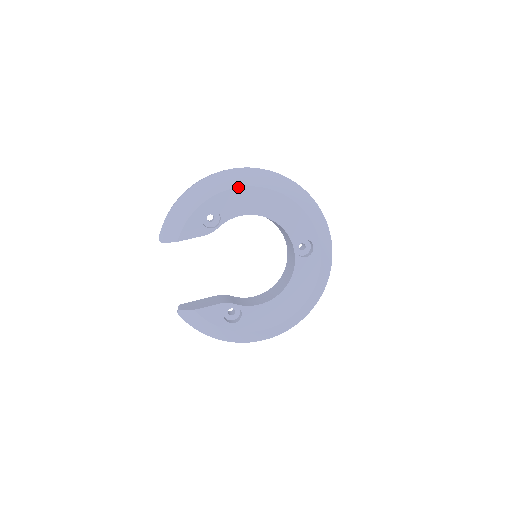
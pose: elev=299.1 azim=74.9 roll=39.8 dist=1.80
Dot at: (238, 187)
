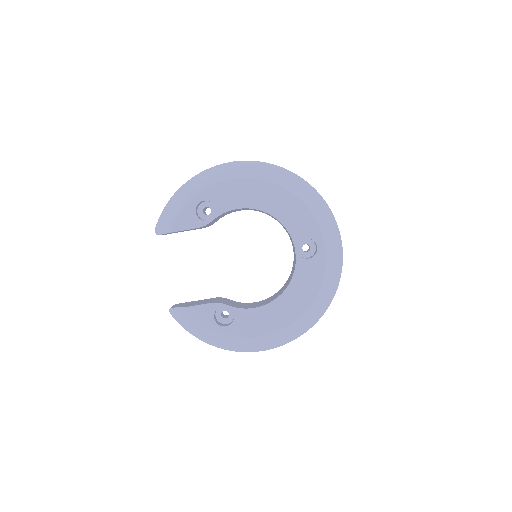
Dot at: (236, 178)
